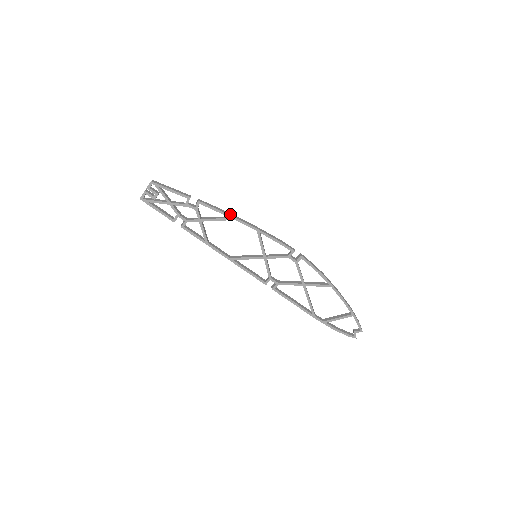
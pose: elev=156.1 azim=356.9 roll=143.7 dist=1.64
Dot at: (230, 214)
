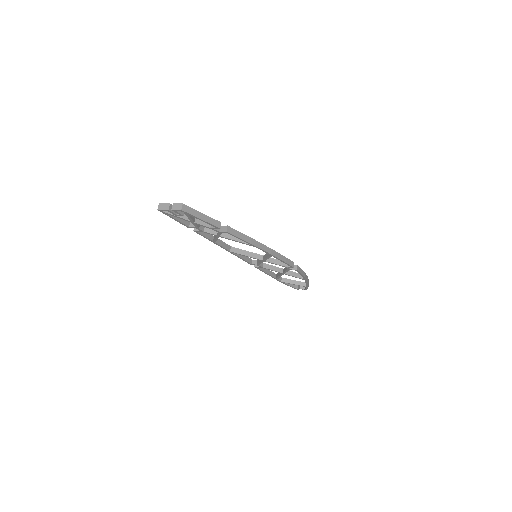
Dot at: (253, 242)
